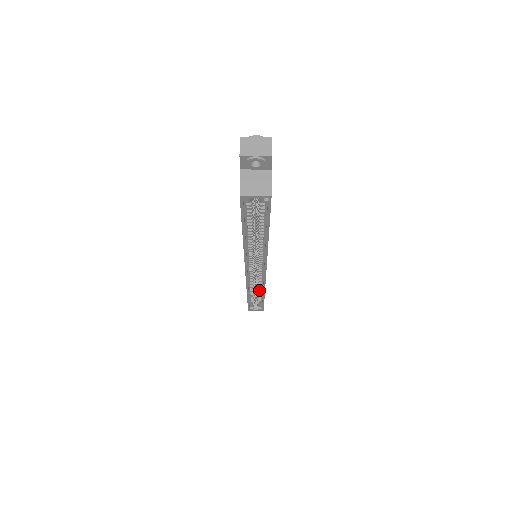
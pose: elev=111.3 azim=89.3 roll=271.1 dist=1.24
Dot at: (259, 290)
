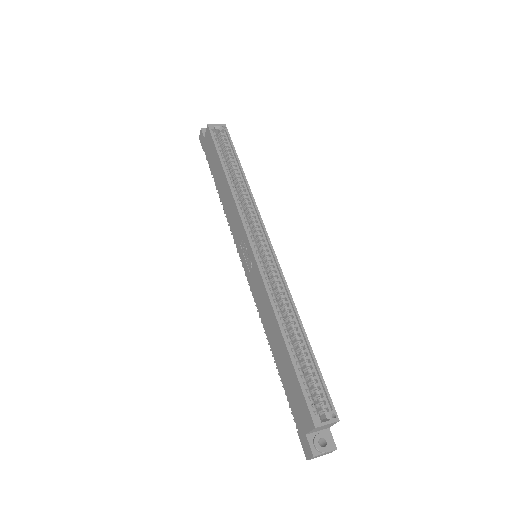
Dot at: (290, 315)
